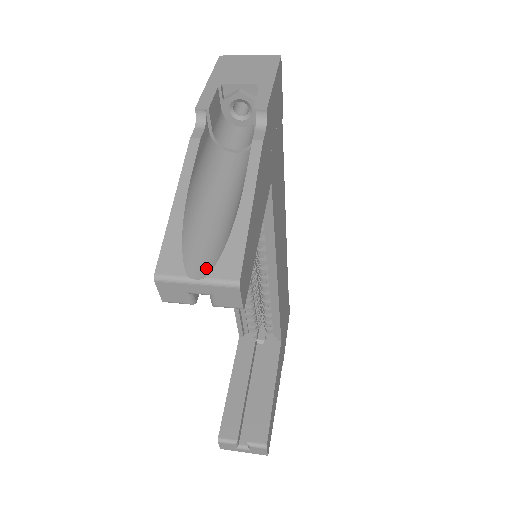
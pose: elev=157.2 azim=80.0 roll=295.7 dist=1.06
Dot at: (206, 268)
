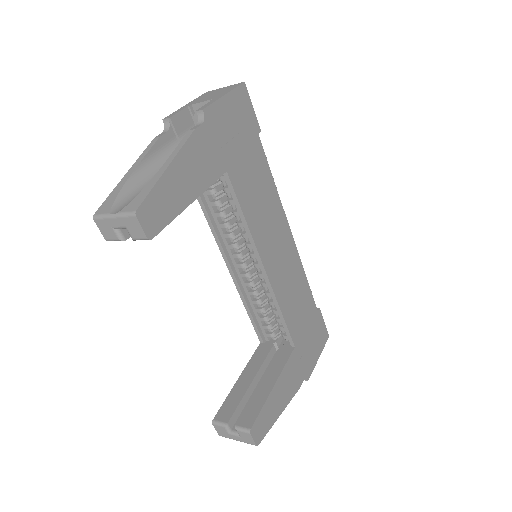
Dot at: (123, 208)
